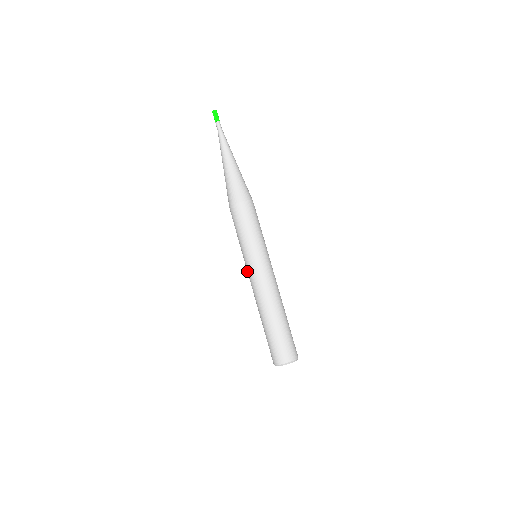
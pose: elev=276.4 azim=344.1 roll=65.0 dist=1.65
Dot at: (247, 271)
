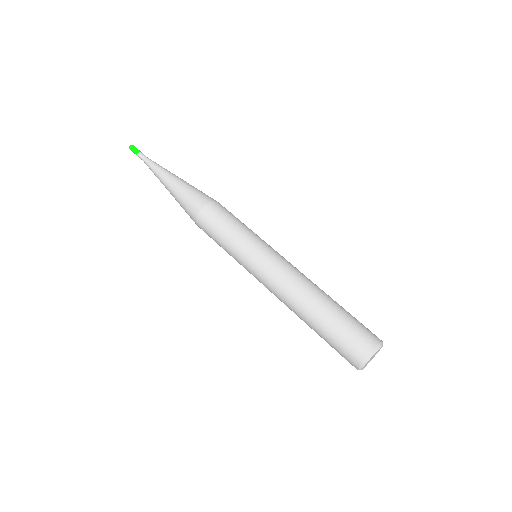
Dot at: (257, 270)
